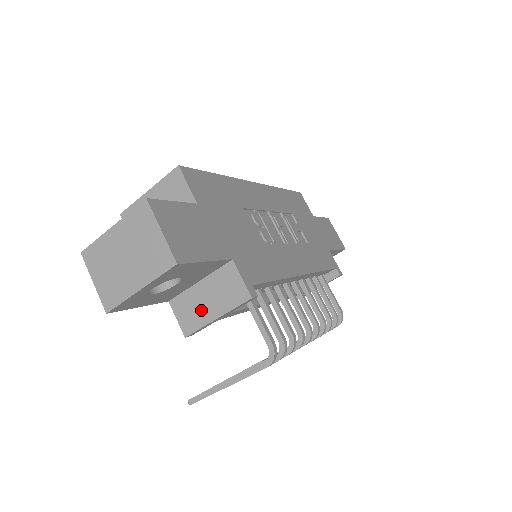
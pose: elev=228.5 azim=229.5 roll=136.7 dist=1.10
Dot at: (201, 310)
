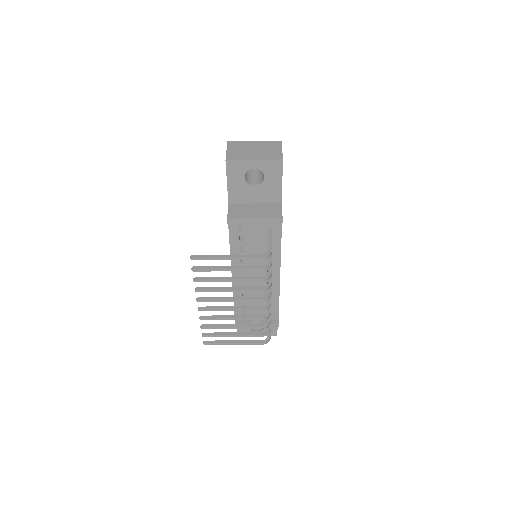
Dot at: (247, 213)
